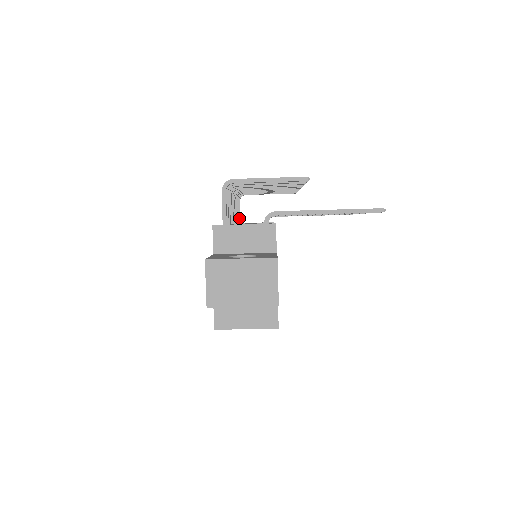
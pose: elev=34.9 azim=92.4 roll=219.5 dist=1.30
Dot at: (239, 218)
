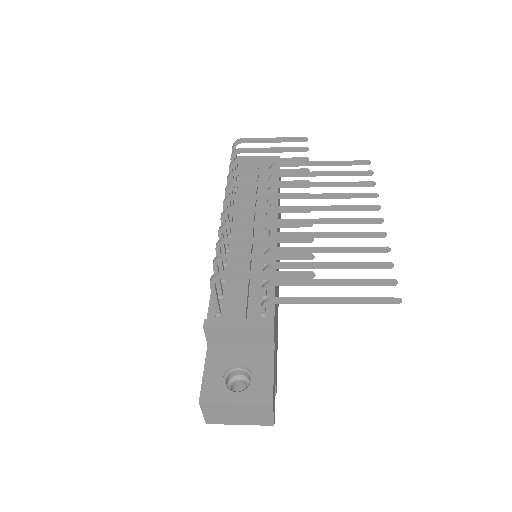
Dot at: (236, 178)
